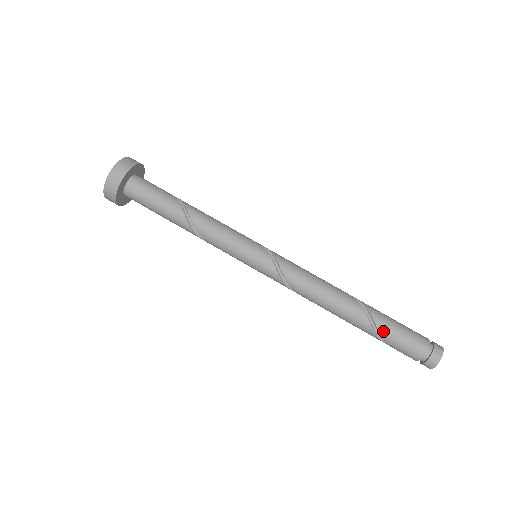
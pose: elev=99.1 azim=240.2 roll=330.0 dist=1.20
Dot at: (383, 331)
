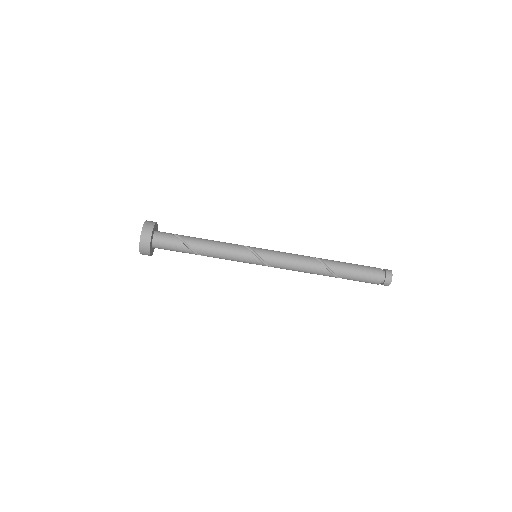
Dot at: occluded
